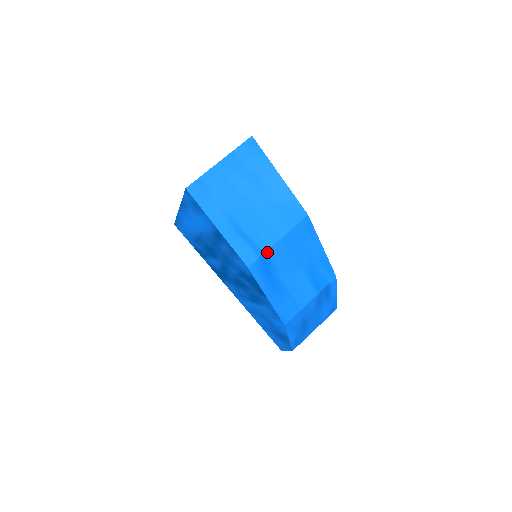
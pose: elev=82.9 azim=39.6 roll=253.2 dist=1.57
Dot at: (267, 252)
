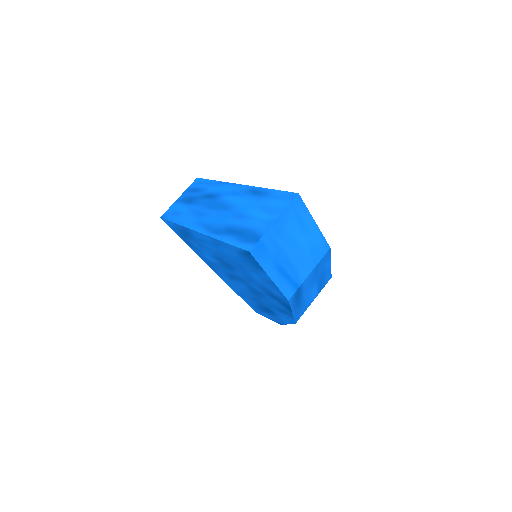
Dot at: (301, 285)
